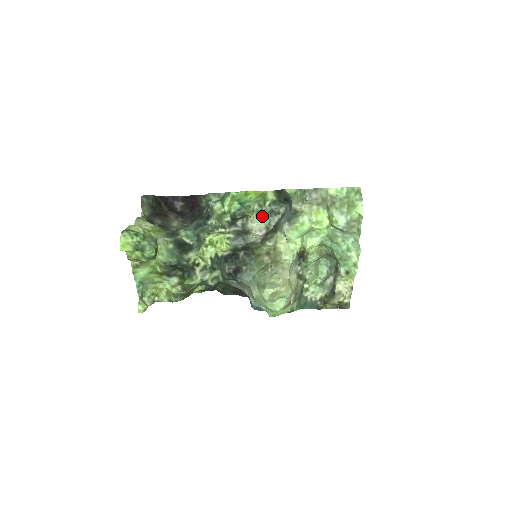
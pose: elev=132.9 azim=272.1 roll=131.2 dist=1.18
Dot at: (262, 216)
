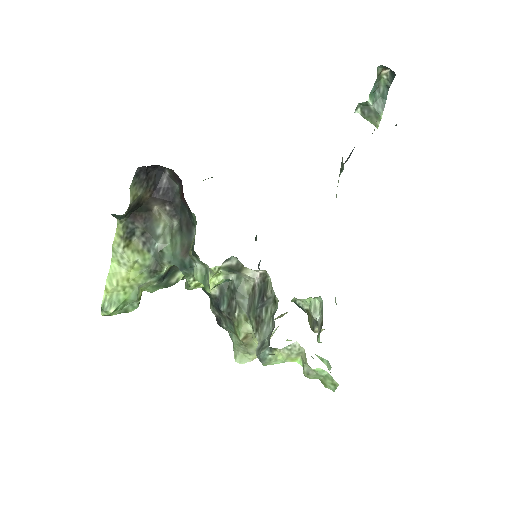
Dot at: occluded
